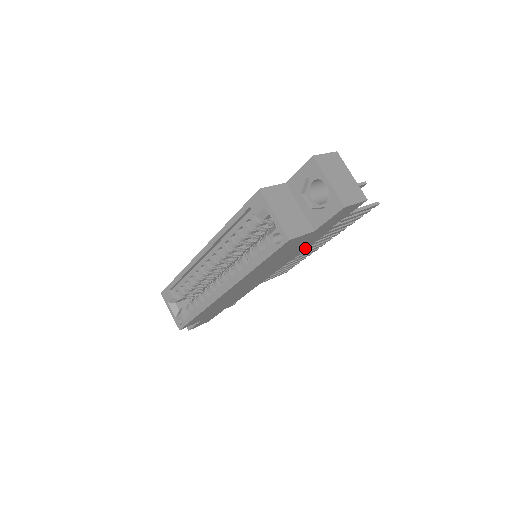
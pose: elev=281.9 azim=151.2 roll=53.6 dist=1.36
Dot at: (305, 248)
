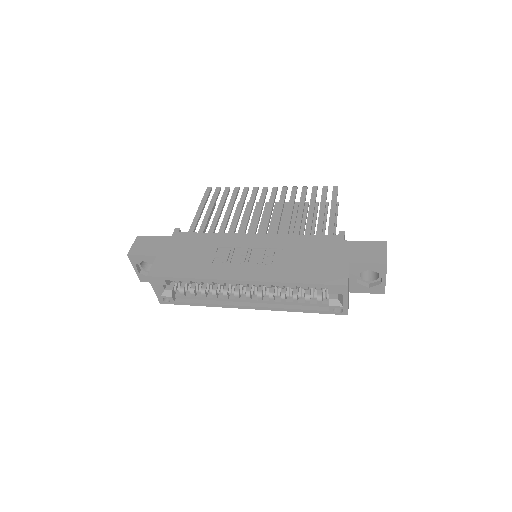
Dot at: occluded
